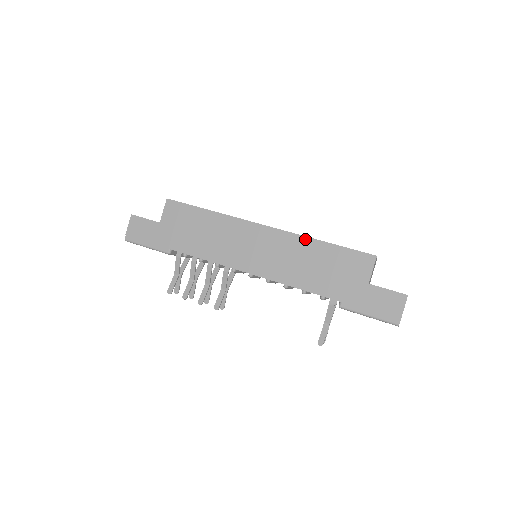
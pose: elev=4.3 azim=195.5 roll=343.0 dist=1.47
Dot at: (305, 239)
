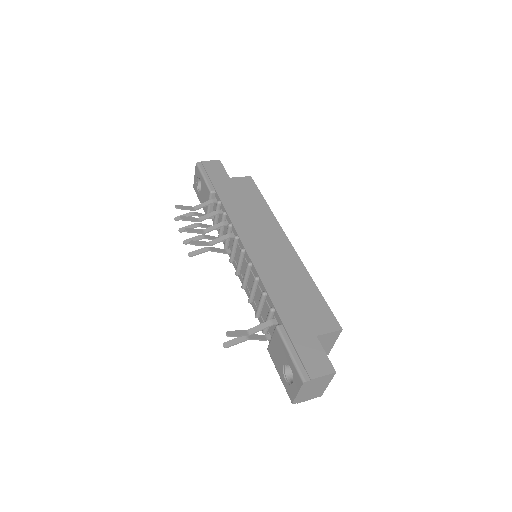
Dot at: (306, 272)
